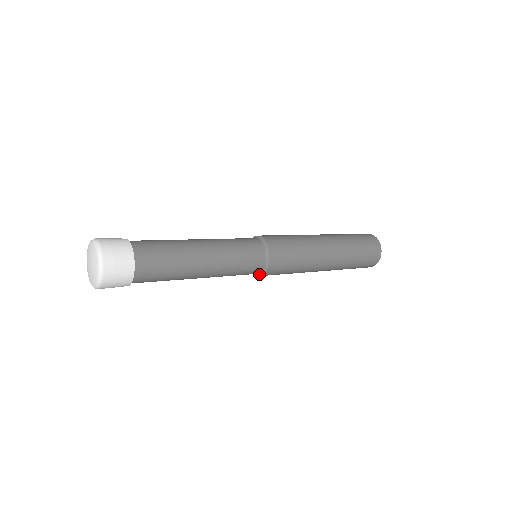
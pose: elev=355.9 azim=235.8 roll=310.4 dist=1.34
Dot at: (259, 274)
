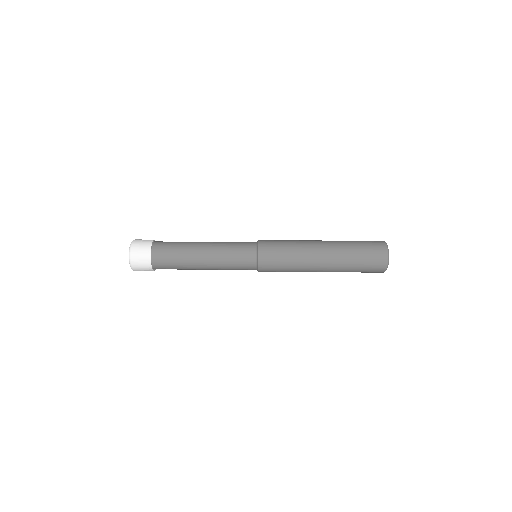
Dot at: (257, 270)
